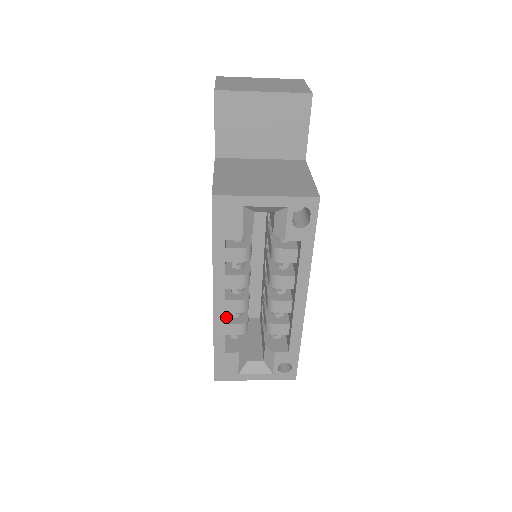
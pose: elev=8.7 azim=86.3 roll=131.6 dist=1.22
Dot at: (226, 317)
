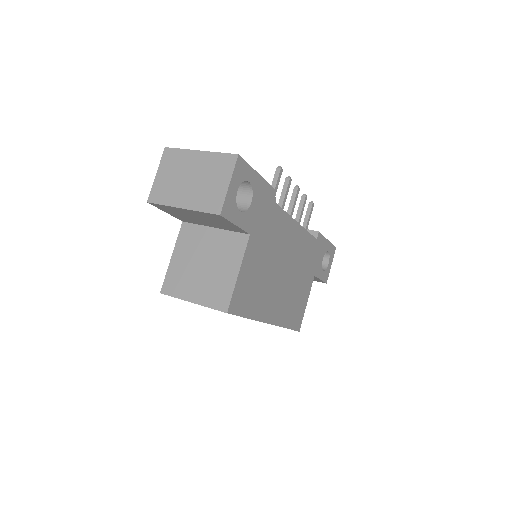
Dot at: occluded
